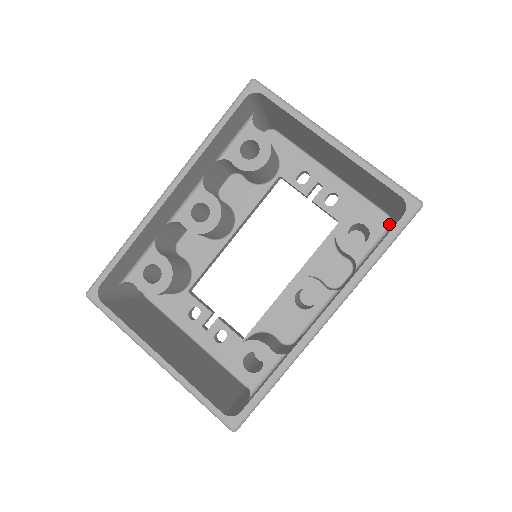
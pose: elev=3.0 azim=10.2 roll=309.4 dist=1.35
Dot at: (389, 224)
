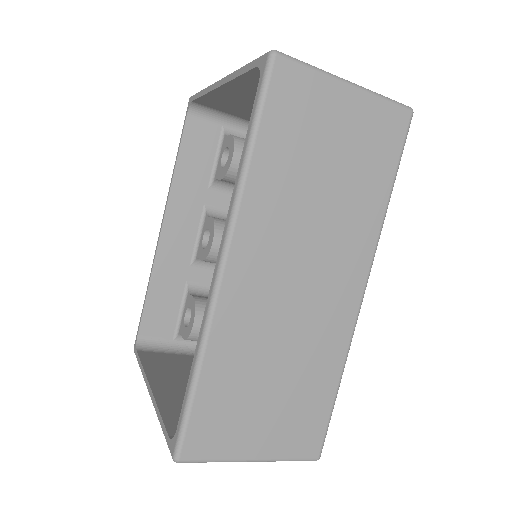
Dot at: occluded
